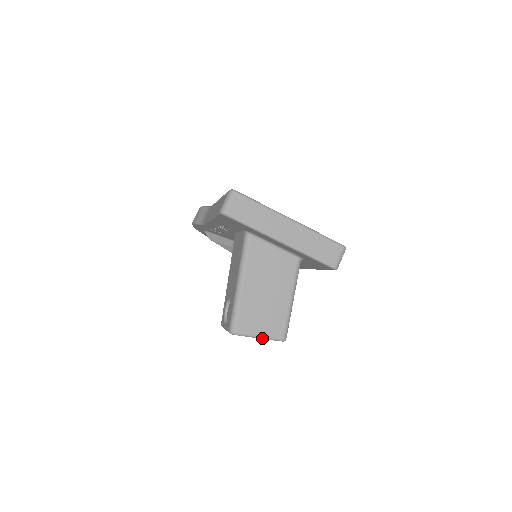
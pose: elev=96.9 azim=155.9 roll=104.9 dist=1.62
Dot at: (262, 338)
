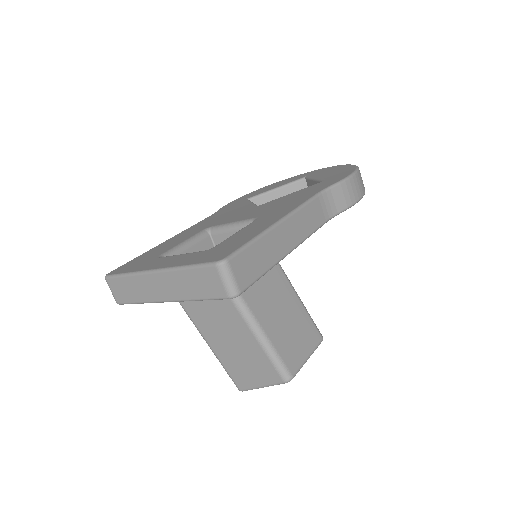
Dot at: (266, 386)
